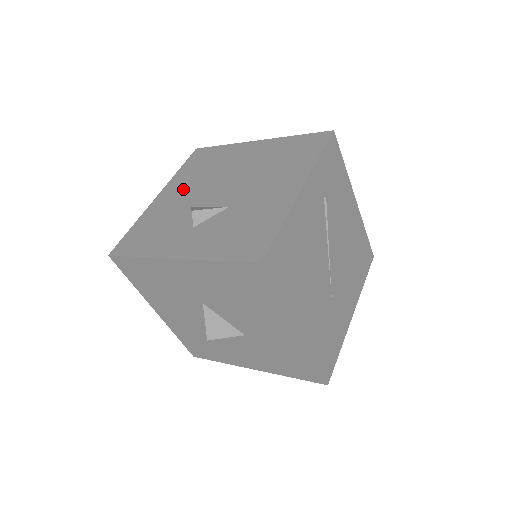
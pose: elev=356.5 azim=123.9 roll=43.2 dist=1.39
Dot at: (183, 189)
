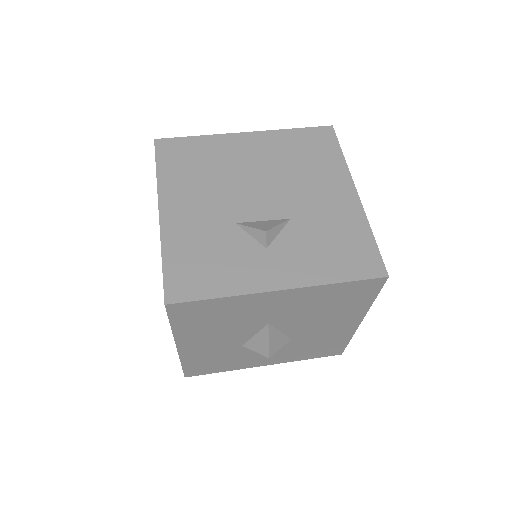
Dot at: (196, 199)
